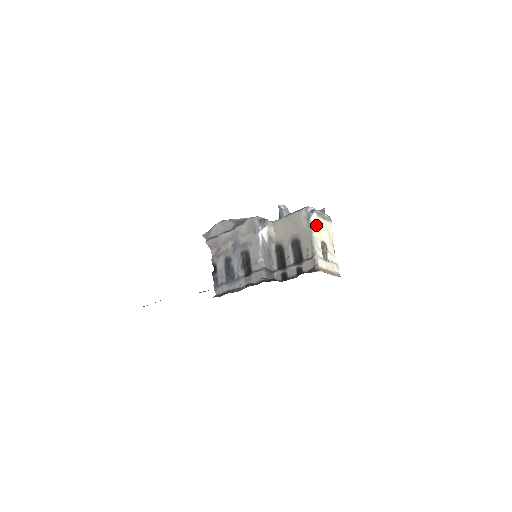
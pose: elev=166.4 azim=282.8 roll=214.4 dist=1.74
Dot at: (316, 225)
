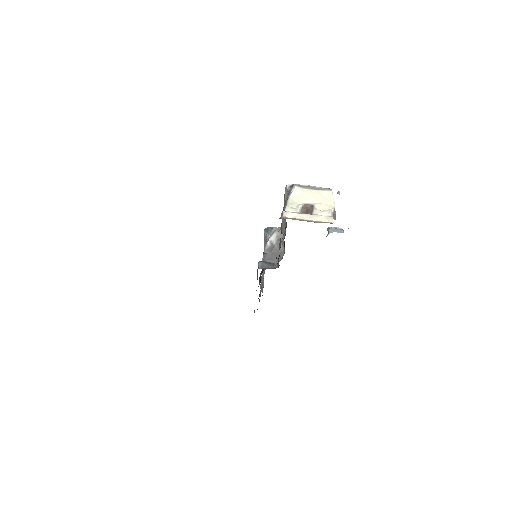
Dot at: (297, 195)
